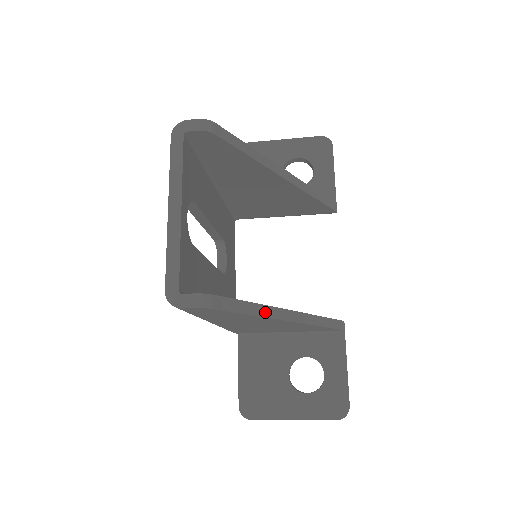
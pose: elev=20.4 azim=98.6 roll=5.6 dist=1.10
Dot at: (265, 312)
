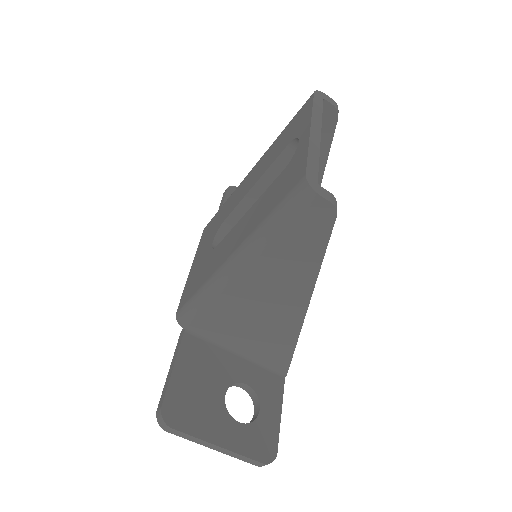
Dot at: (317, 275)
